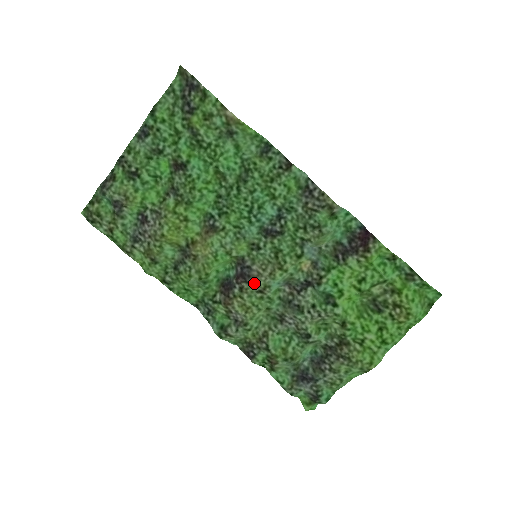
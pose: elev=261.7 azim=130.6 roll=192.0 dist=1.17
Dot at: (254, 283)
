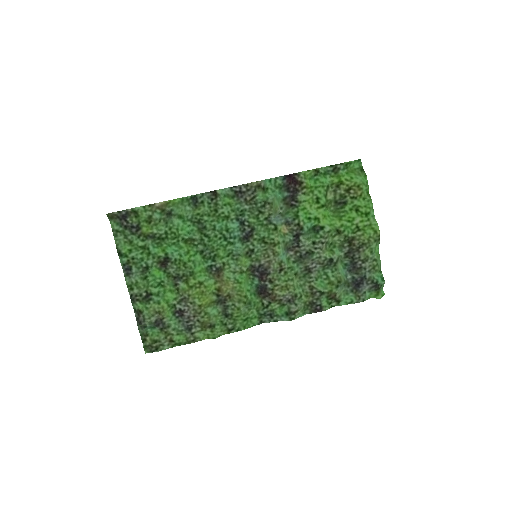
Dot at: (272, 270)
